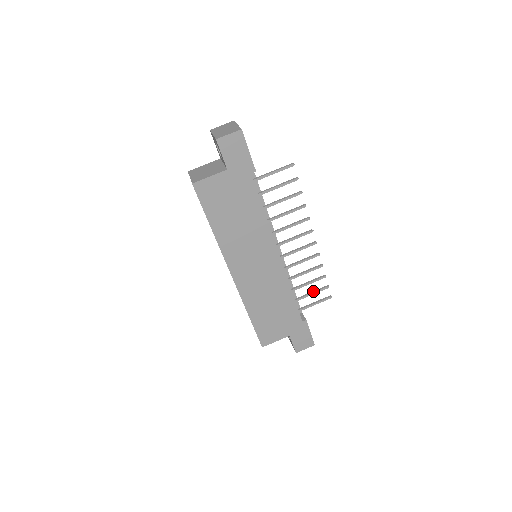
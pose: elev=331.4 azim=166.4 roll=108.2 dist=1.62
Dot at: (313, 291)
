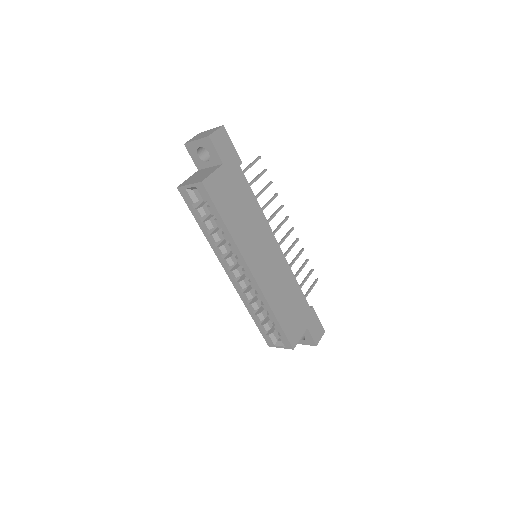
Dot at: (305, 278)
